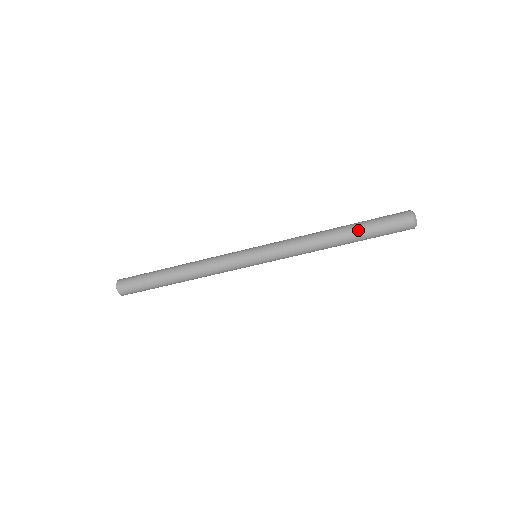
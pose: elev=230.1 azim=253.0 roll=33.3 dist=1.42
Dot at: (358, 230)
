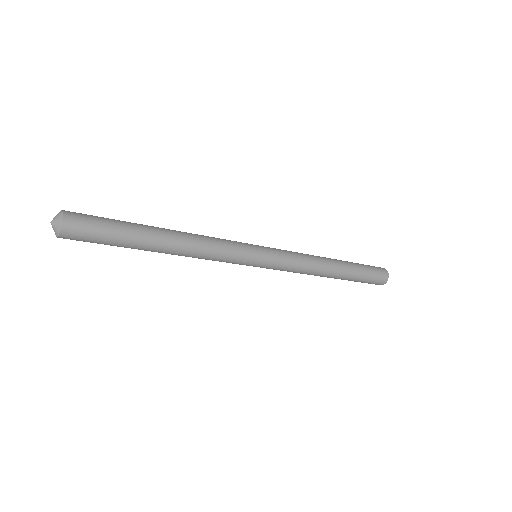
Dot at: occluded
